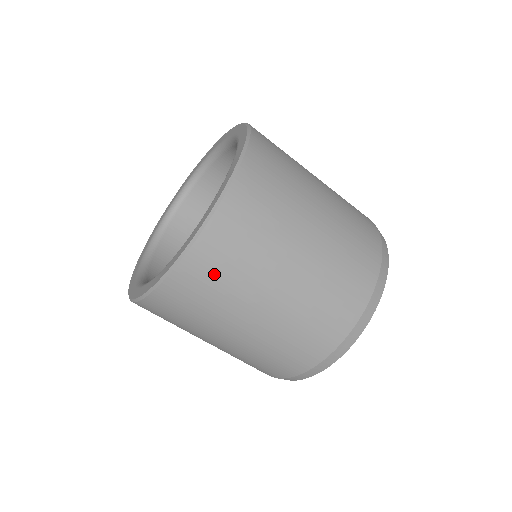
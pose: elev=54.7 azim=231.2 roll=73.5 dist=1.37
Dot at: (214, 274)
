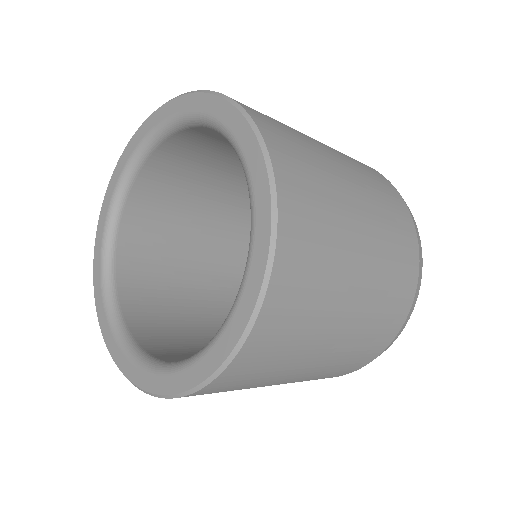
Dot at: occluded
